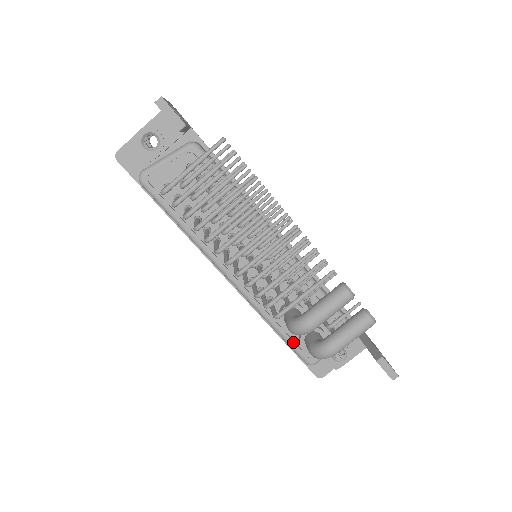
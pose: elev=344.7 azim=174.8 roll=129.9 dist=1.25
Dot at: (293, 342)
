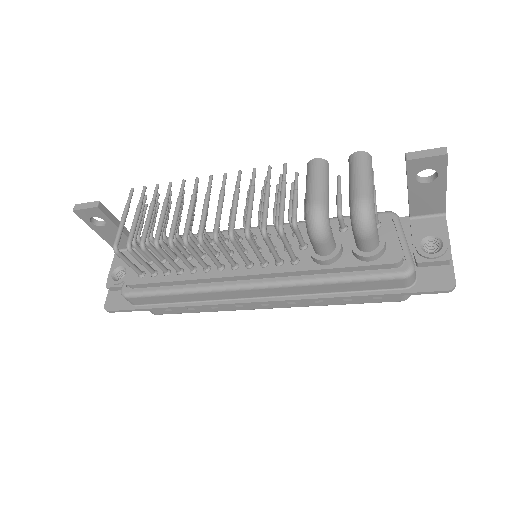
Dot at: (363, 272)
